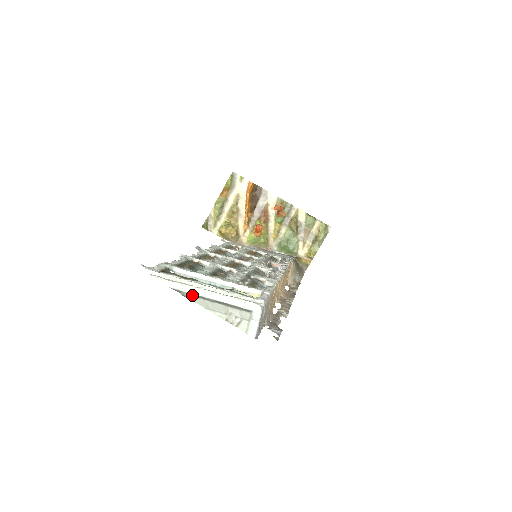
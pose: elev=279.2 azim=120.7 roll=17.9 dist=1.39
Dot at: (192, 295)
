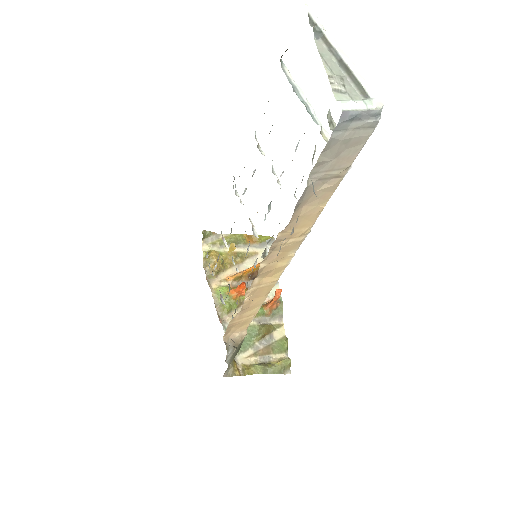
Dot at: (322, 36)
